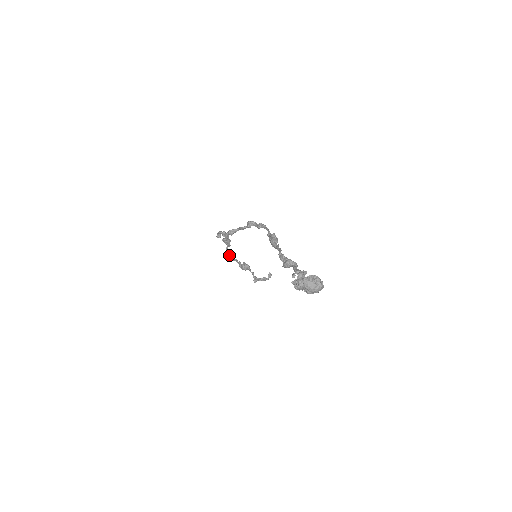
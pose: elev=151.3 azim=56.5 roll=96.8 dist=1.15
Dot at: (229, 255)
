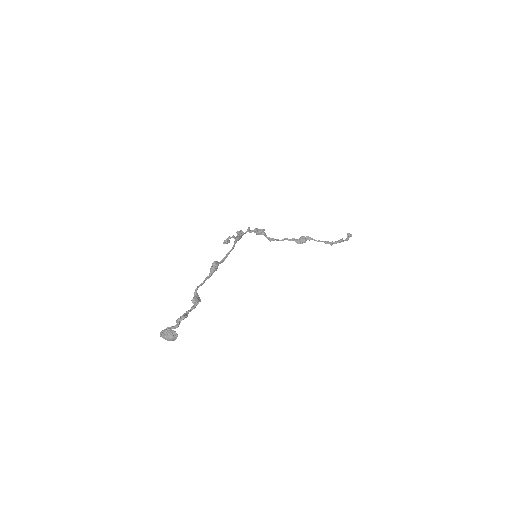
Dot at: (272, 239)
